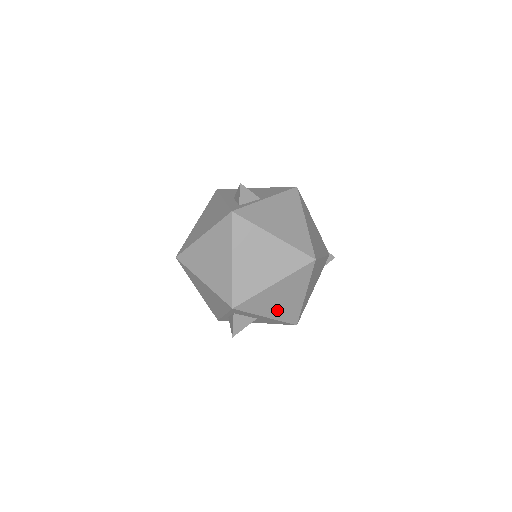
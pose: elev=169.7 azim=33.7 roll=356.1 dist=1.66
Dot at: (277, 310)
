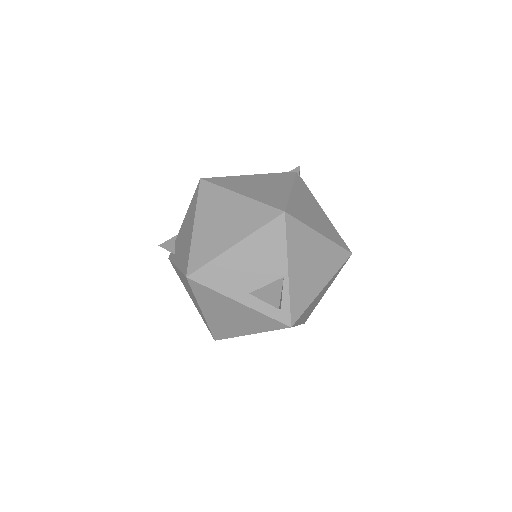
Dot at: occluded
